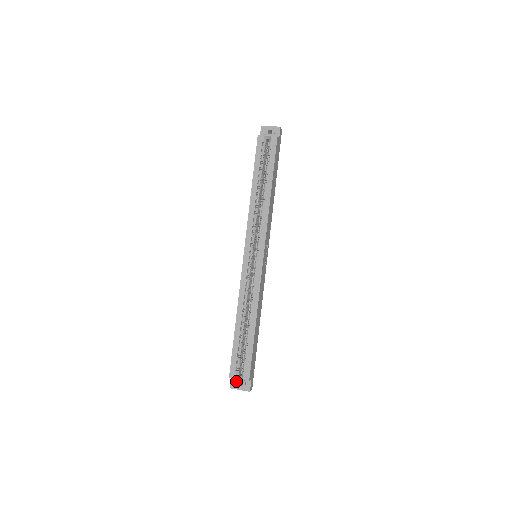
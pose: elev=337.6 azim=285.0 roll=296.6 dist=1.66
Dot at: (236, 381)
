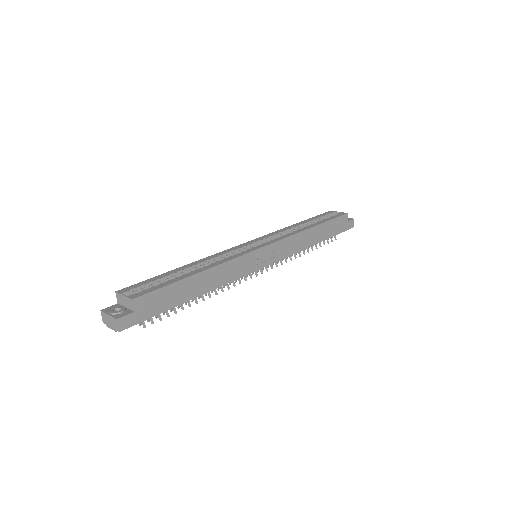
Dot at: (116, 306)
